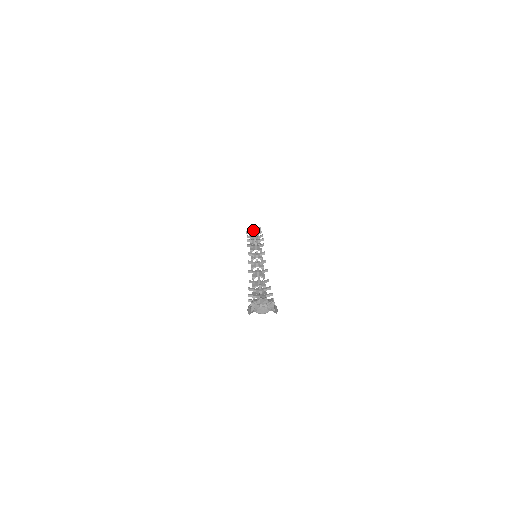
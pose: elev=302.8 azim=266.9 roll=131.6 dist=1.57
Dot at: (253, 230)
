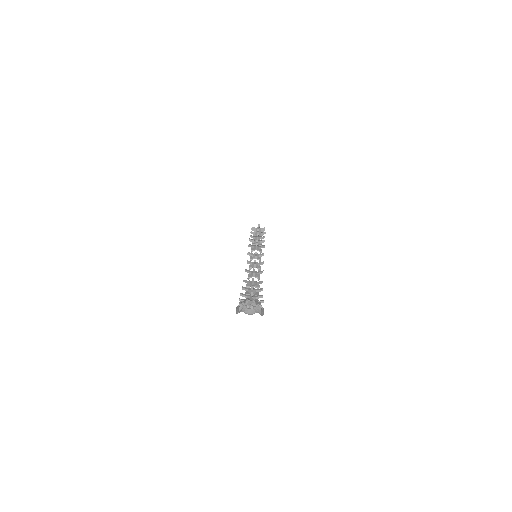
Dot at: (257, 230)
